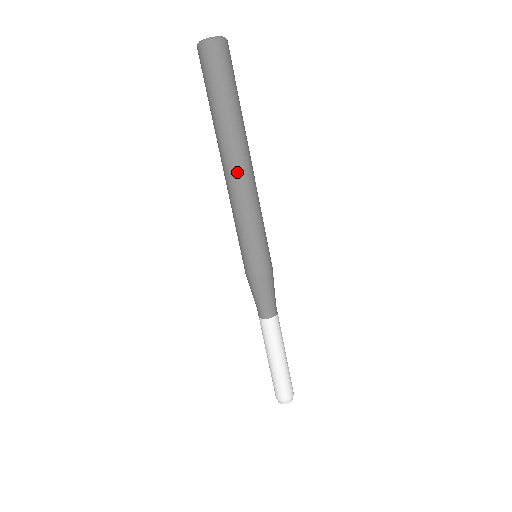
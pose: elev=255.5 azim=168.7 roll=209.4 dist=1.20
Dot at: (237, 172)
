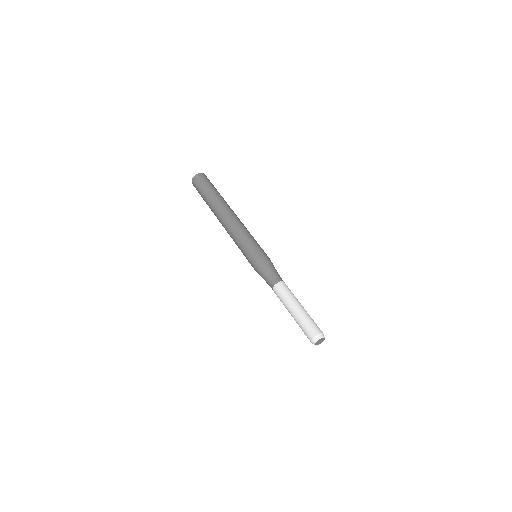
Dot at: (226, 216)
